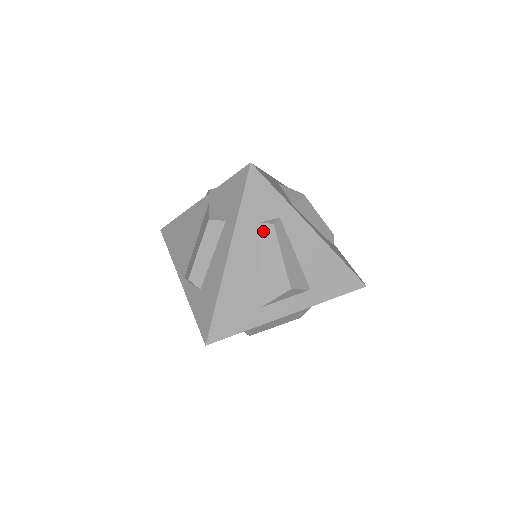
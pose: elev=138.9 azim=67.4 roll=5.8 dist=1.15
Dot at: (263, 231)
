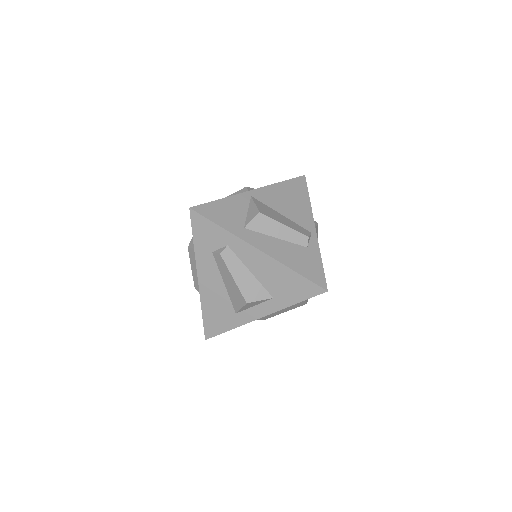
Dot at: (216, 258)
